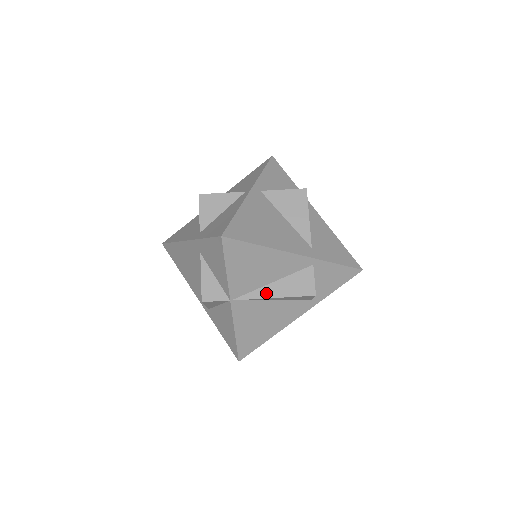
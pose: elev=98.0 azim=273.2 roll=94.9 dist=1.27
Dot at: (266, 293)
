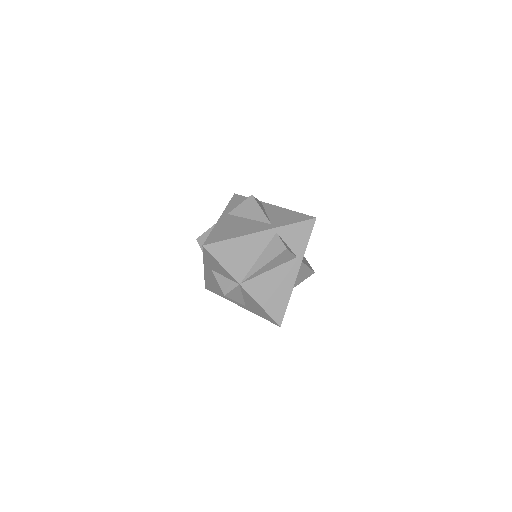
Dot at: (257, 267)
